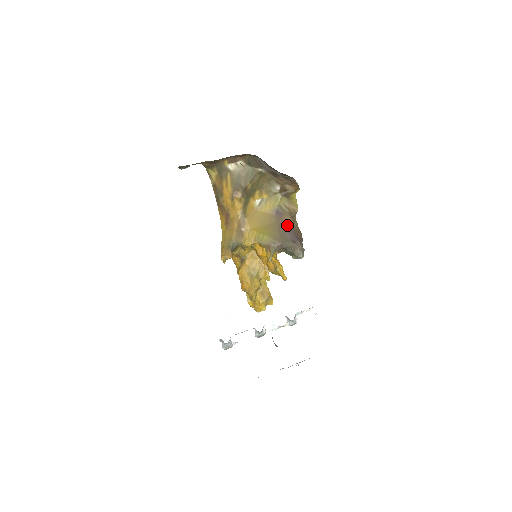
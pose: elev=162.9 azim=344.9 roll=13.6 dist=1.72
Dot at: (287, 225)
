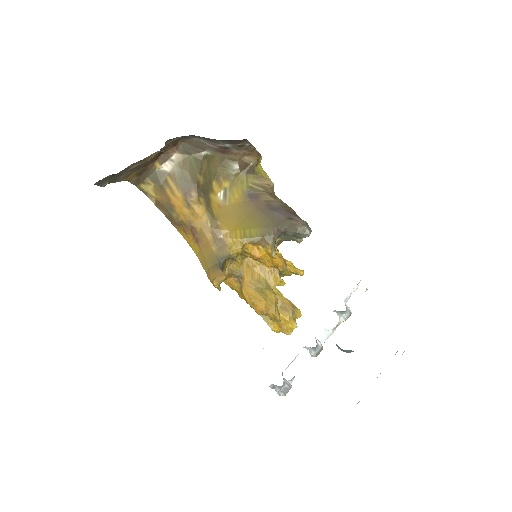
Dot at: (270, 205)
